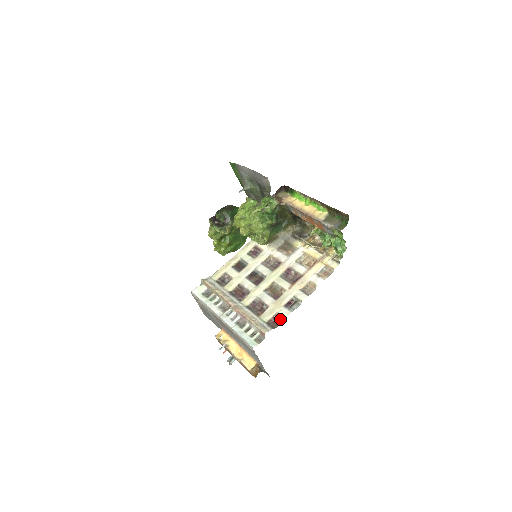
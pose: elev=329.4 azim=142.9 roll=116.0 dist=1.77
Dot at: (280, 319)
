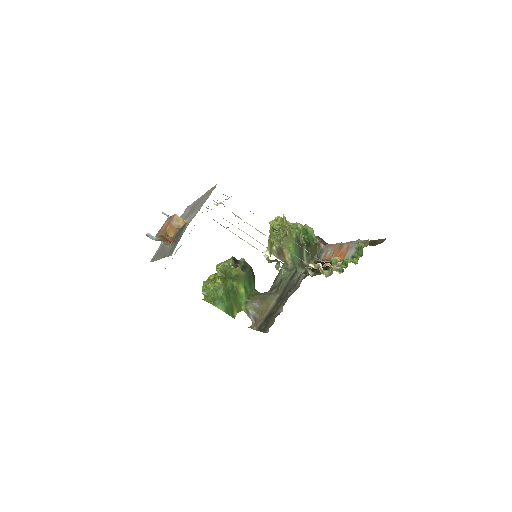
Dot at: occluded
